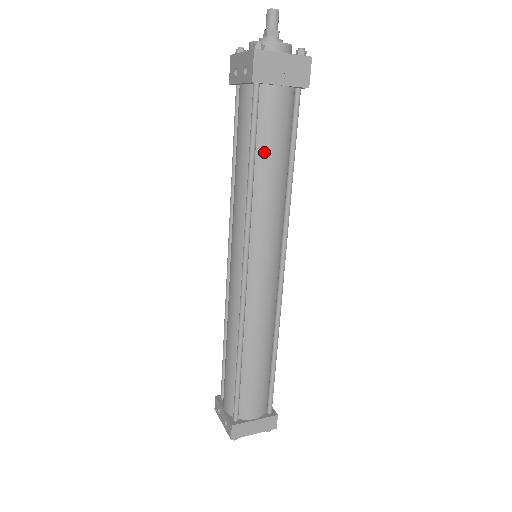
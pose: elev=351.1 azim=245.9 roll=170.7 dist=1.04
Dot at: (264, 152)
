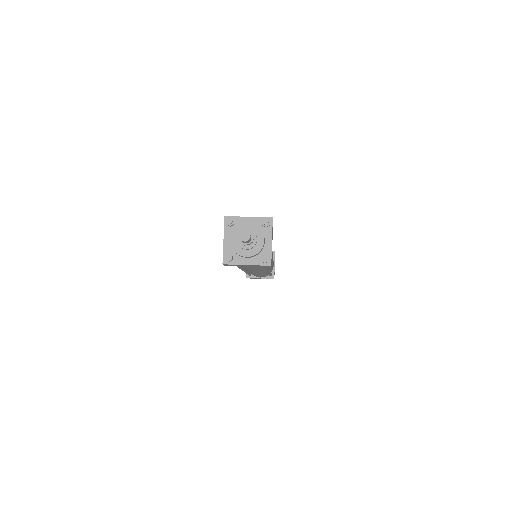
Dot at: (244, 266)
